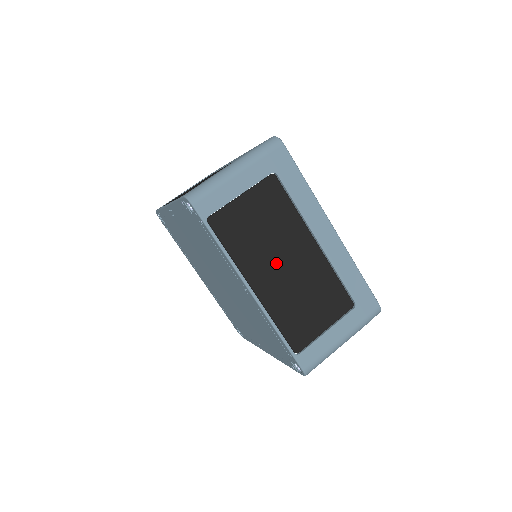
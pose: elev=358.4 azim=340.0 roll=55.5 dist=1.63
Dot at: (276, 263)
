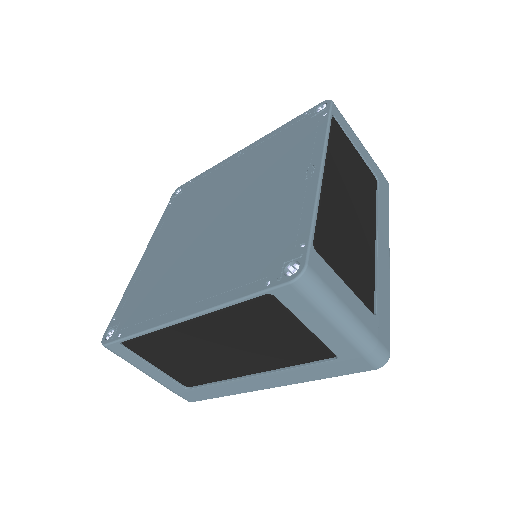
Dot at: (348, 194)
